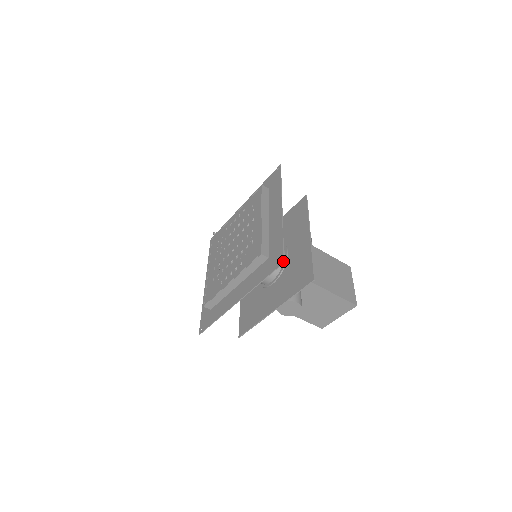
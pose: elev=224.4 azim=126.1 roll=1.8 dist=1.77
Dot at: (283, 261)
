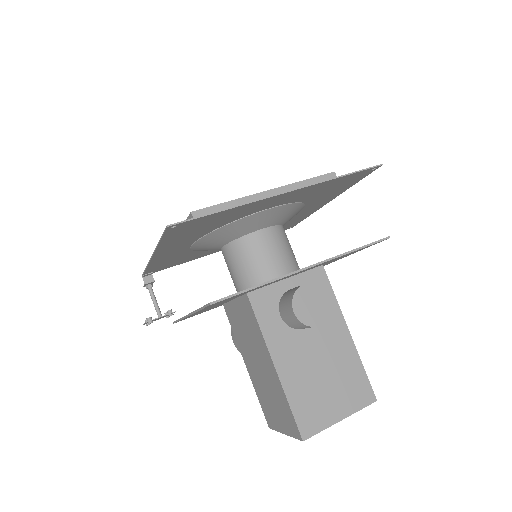
Dot at: (381, 164)
